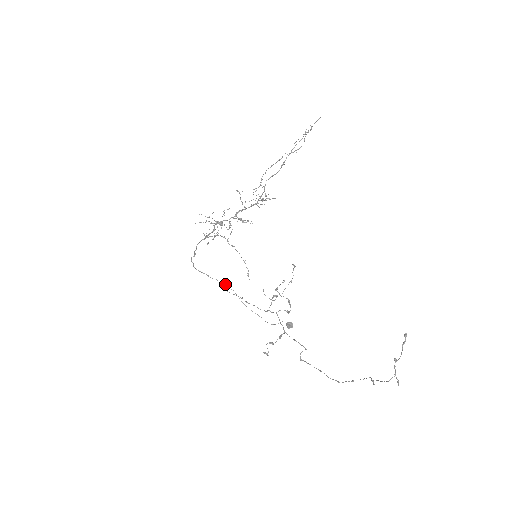
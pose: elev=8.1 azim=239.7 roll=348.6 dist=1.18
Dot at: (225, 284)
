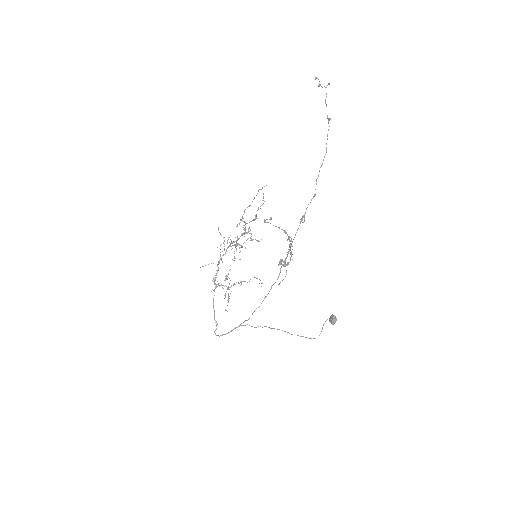
Dot at: (251, 326)
